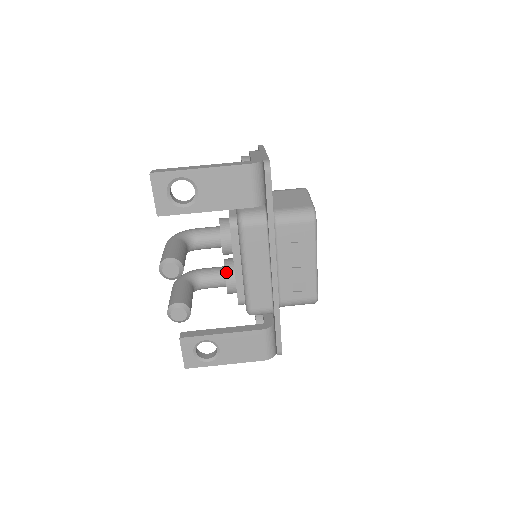
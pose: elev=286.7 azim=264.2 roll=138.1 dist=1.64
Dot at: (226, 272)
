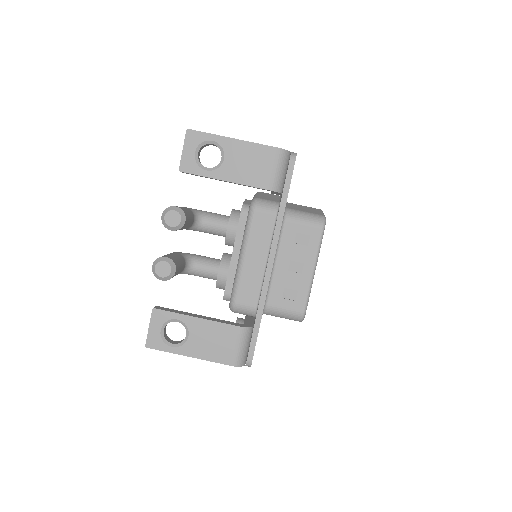
Dot at: (222, 260)
